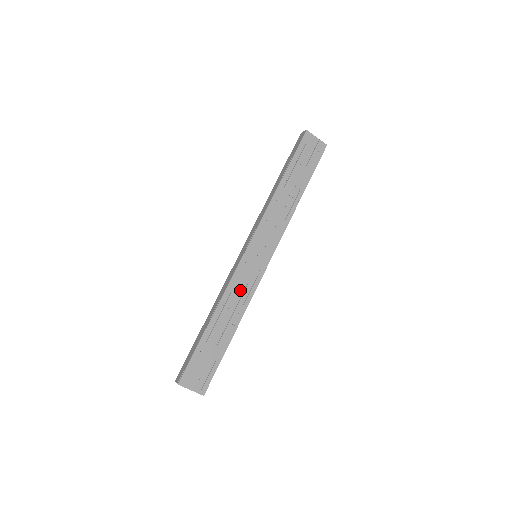
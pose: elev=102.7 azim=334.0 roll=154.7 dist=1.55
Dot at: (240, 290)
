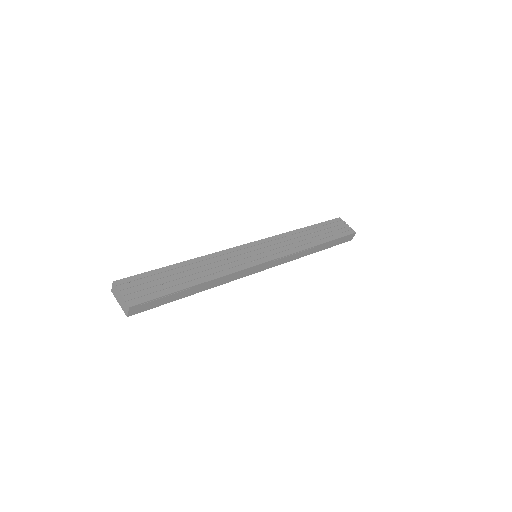
Dot at: (226, 261)
